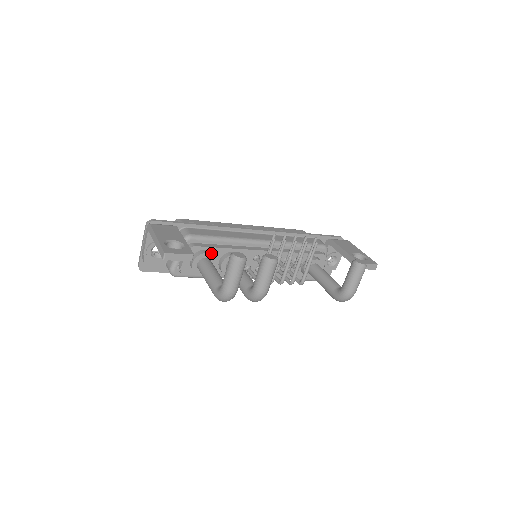
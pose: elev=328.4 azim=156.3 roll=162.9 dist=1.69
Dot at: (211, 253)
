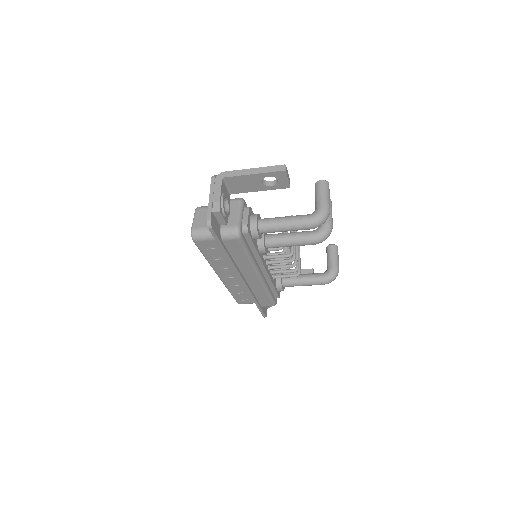
Dot at: occluded
